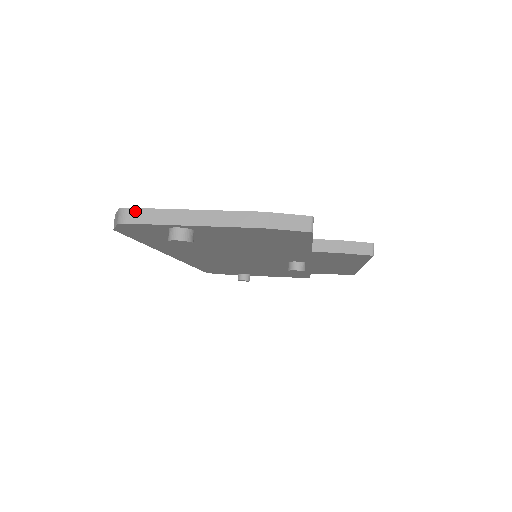
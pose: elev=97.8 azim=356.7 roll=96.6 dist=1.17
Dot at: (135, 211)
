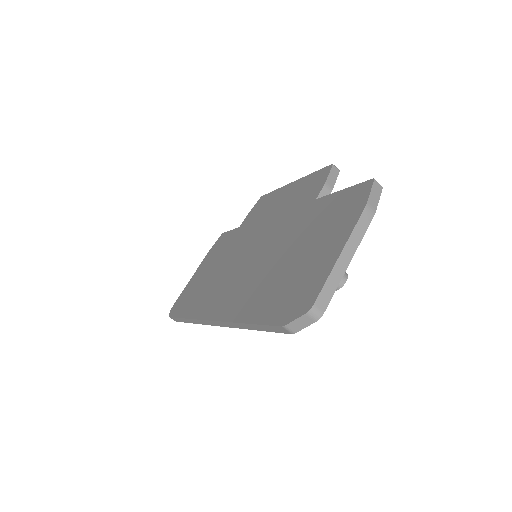
Dot at: (319, 299)
